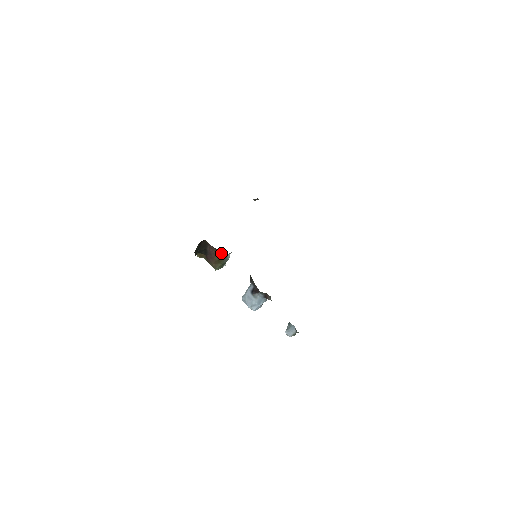
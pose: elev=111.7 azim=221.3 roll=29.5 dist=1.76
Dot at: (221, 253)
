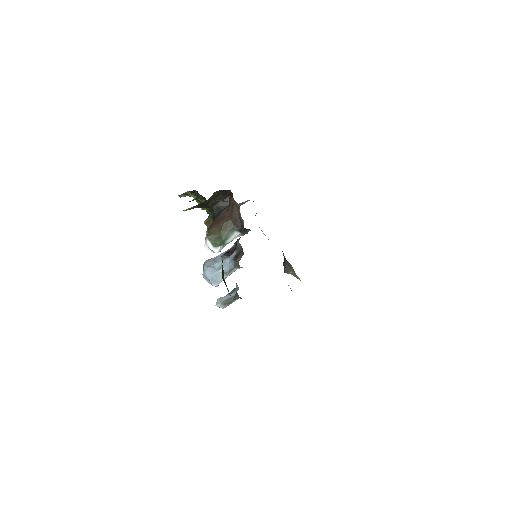
Dot at: (233, 216)
